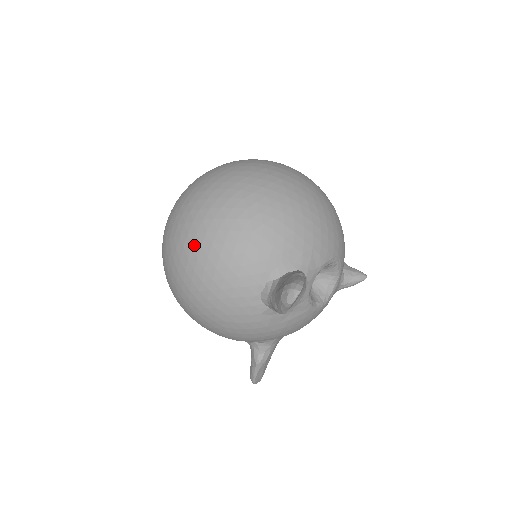
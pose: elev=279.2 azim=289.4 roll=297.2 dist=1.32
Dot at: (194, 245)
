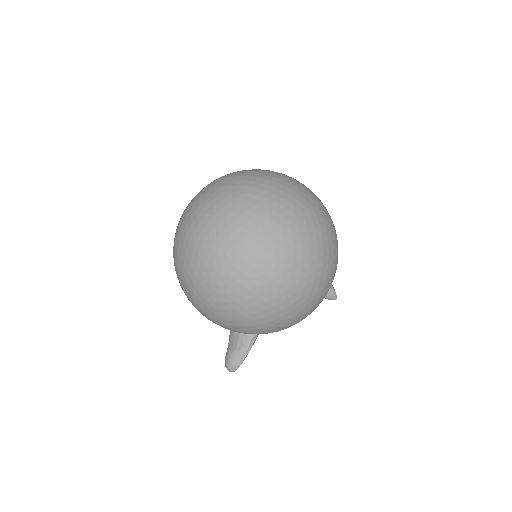
Dot at: occluded
